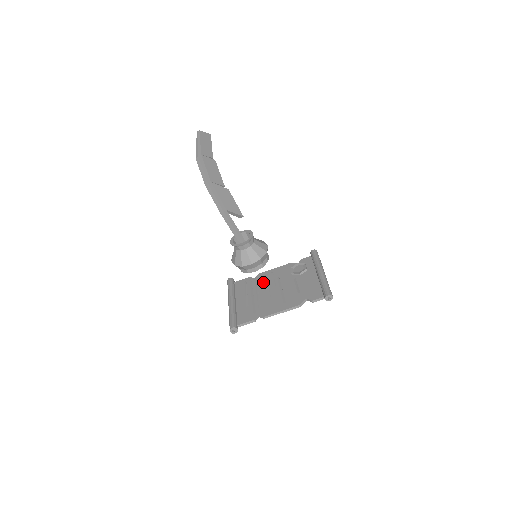
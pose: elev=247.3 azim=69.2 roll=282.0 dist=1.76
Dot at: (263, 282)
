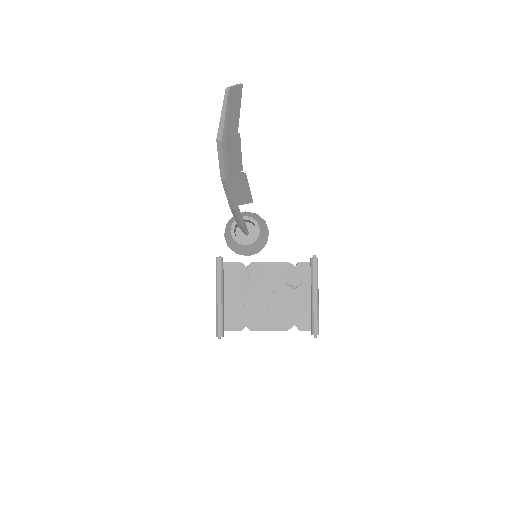
Dot at: (255, 279)
